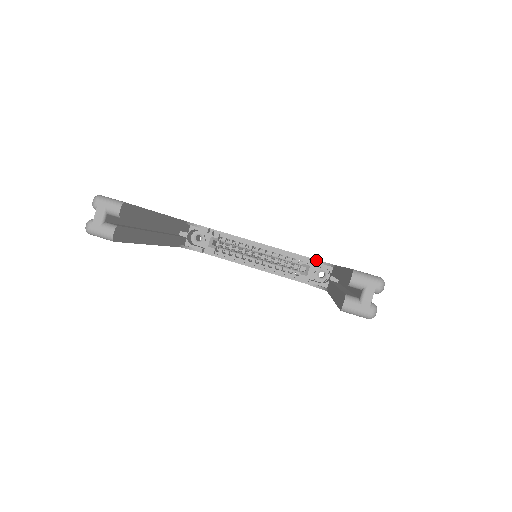
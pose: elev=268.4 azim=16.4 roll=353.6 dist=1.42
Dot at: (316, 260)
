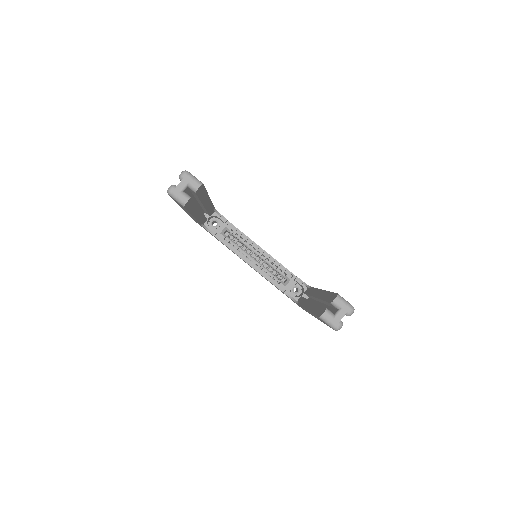
Dot at: (297, 277)
